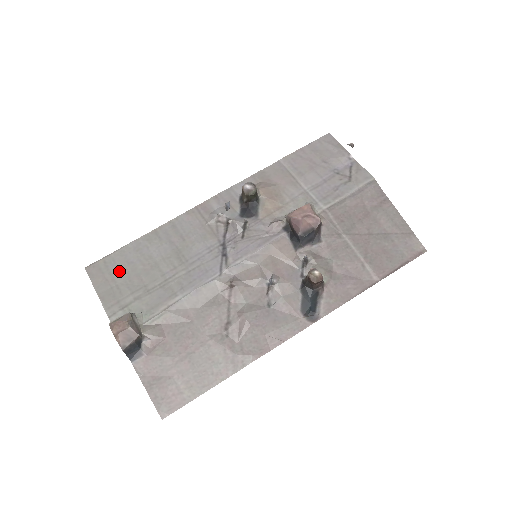
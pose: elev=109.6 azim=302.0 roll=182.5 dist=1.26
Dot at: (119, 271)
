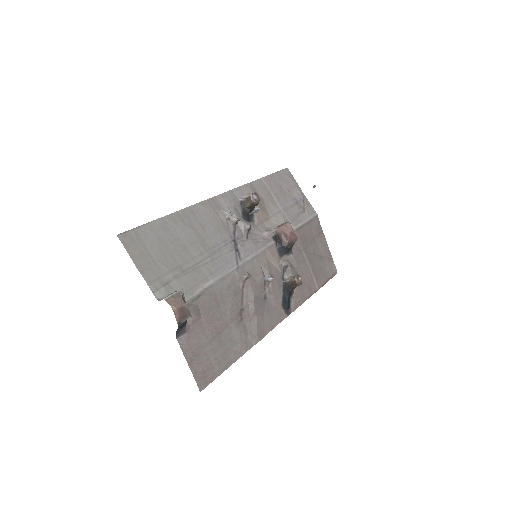
Dot at: (153, 246)
